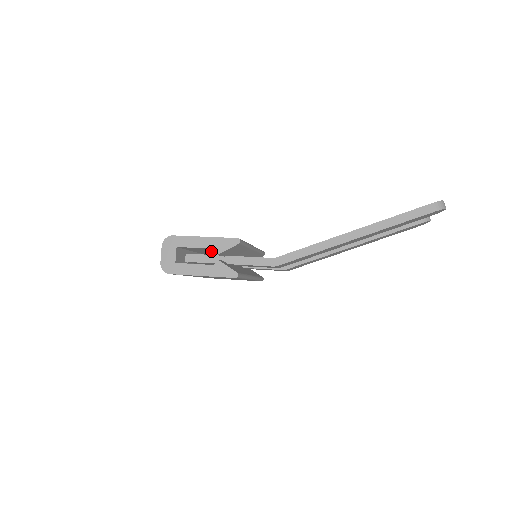
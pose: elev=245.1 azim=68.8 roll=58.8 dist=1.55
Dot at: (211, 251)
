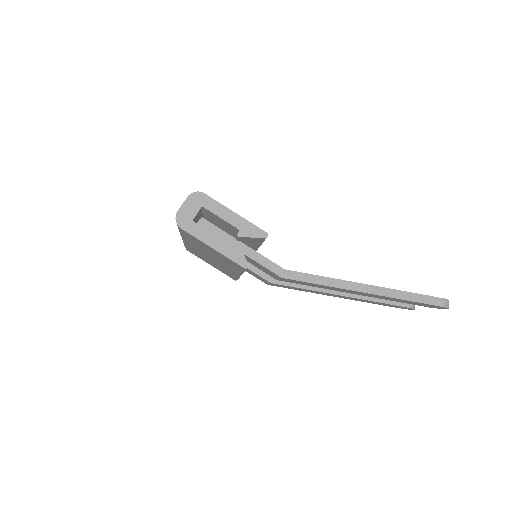
Dot at: (224, 228)
